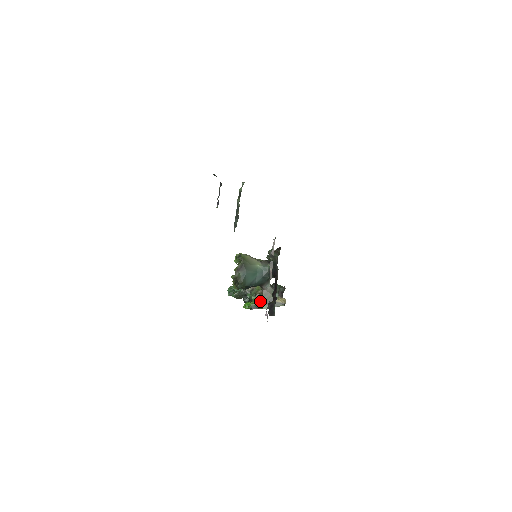
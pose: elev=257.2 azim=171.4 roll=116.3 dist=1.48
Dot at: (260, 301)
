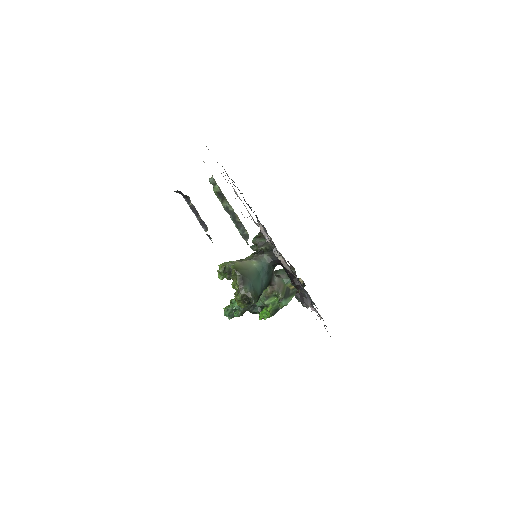
Dot at: (277, 300)
